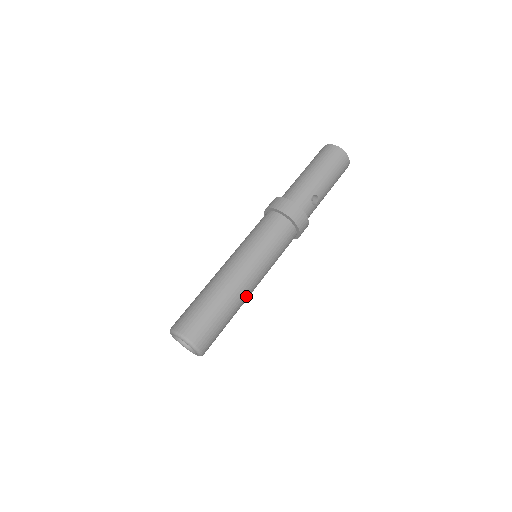
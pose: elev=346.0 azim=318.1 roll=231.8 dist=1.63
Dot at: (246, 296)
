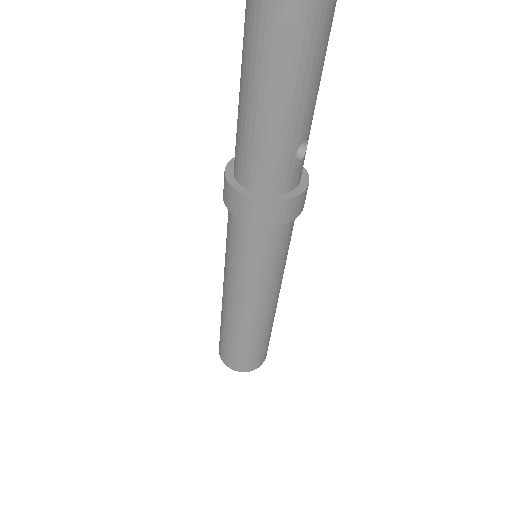
Dot at: (276, 304)
